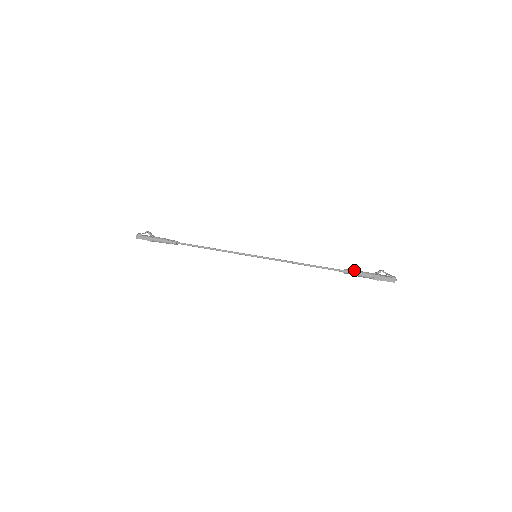
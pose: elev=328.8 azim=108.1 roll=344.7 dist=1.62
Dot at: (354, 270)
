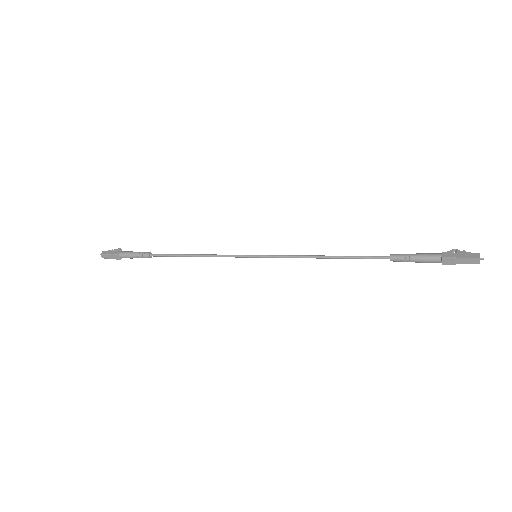
Dot at: (407, 255)
